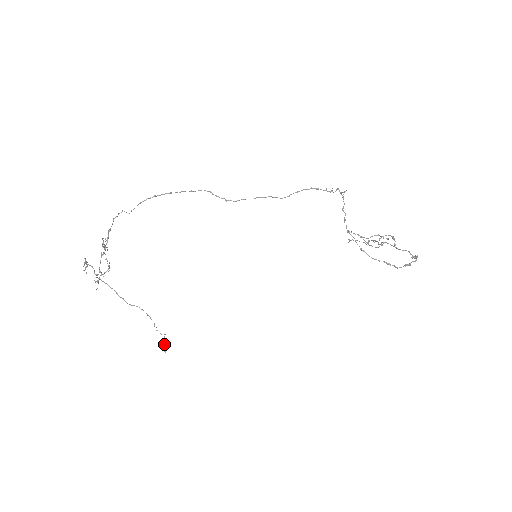
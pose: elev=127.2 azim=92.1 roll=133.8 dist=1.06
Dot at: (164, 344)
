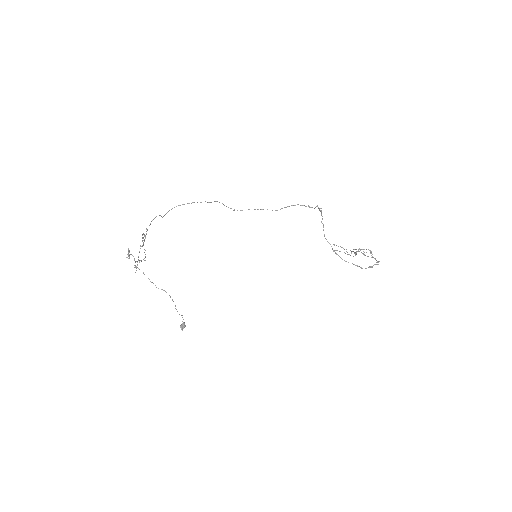
Dot at: (182, 324)
